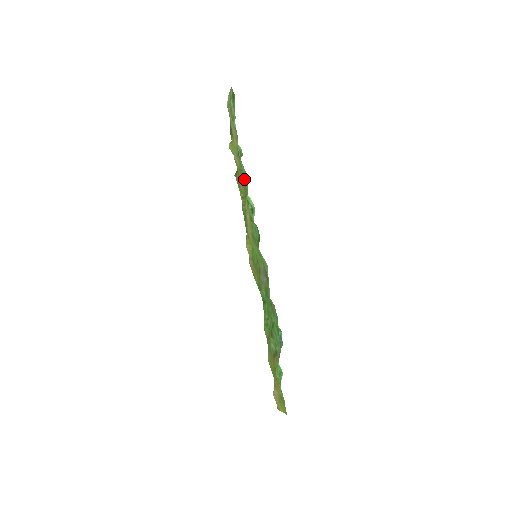
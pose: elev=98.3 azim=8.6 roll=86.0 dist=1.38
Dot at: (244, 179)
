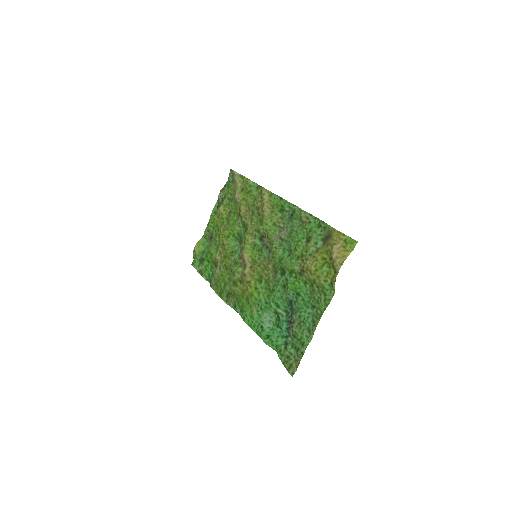
Dot at: occluded
